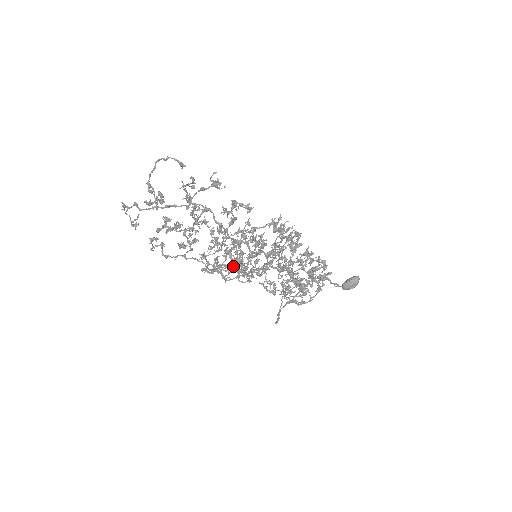
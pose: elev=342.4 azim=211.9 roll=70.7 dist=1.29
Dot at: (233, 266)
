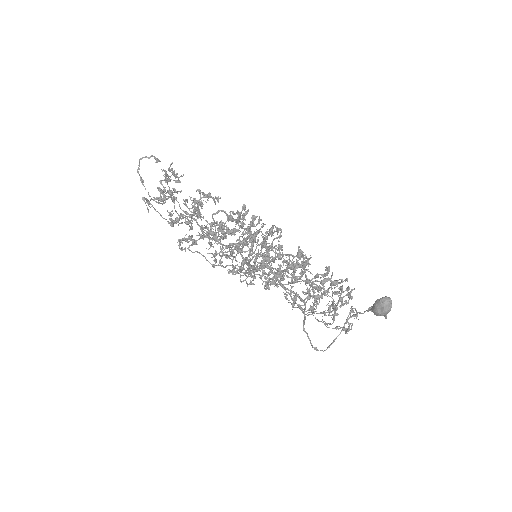
Dot at: (232, 264)
